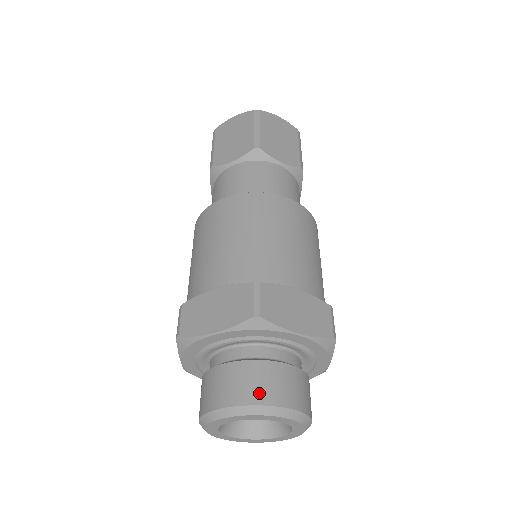
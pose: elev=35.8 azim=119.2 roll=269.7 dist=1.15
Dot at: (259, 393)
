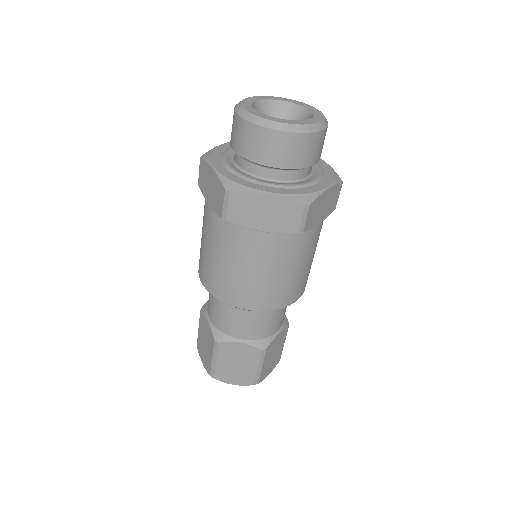
Dot at: occluded
